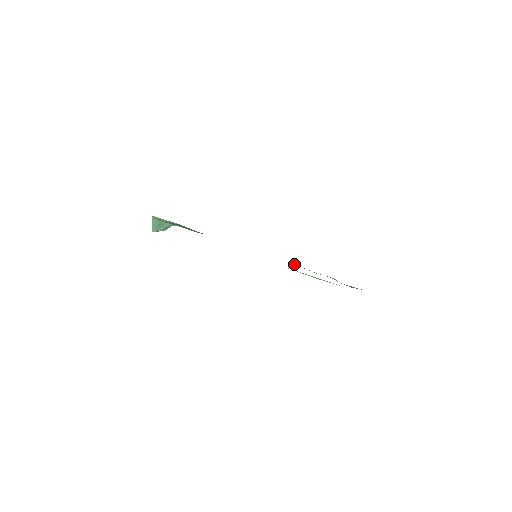
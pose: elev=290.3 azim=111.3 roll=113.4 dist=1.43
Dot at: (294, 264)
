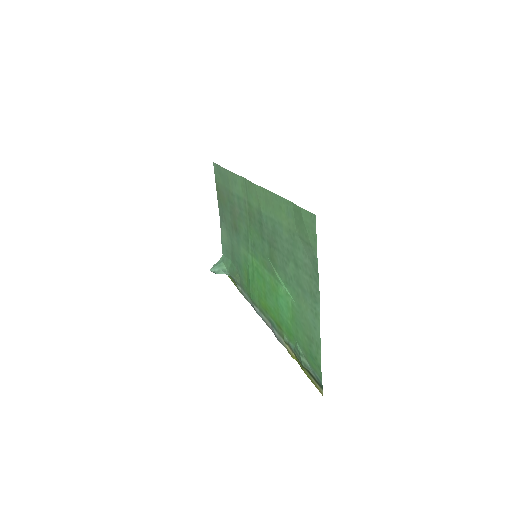
Dot at: (275, 326)
